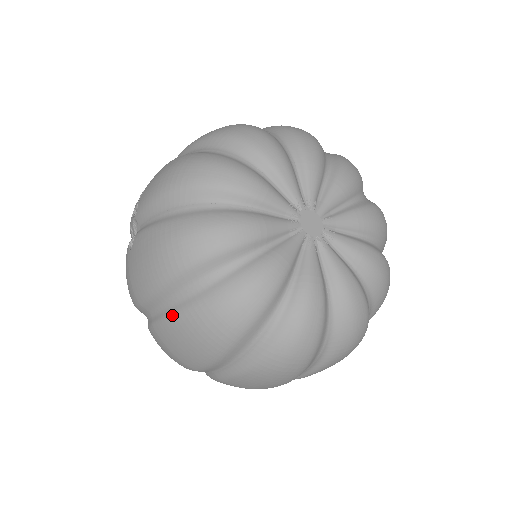
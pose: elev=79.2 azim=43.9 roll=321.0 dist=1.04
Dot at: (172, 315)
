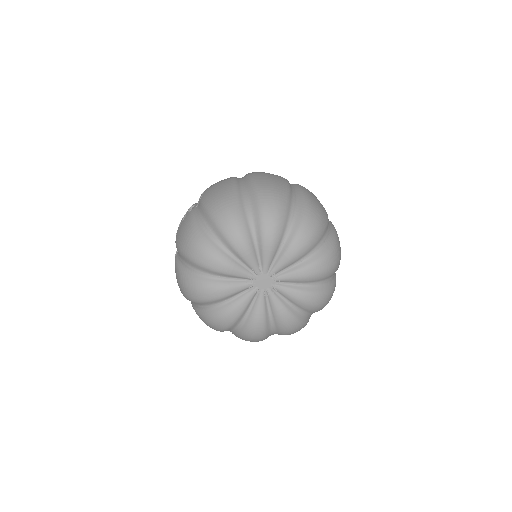
Dot at: occluded
